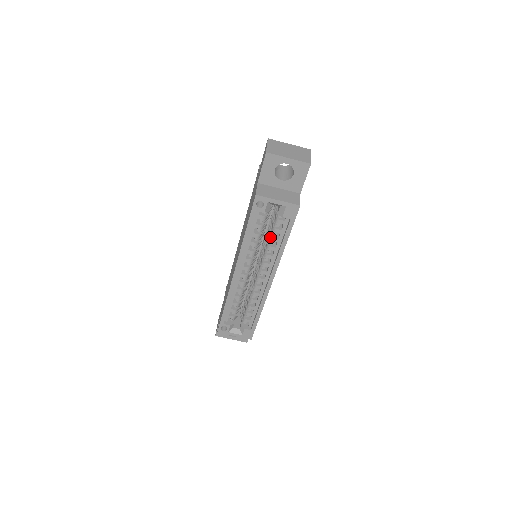
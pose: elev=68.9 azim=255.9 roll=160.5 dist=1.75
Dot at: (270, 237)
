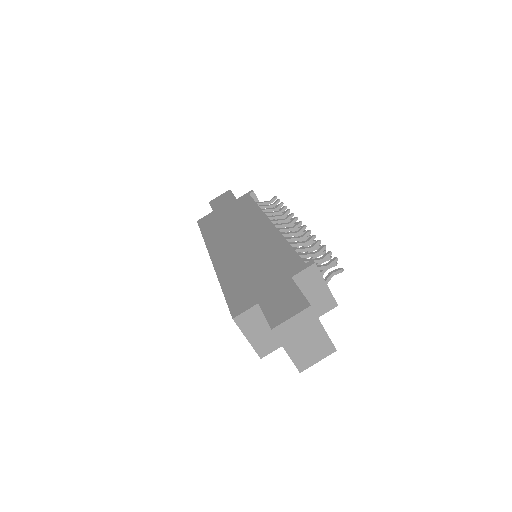
Dot at: occluded
